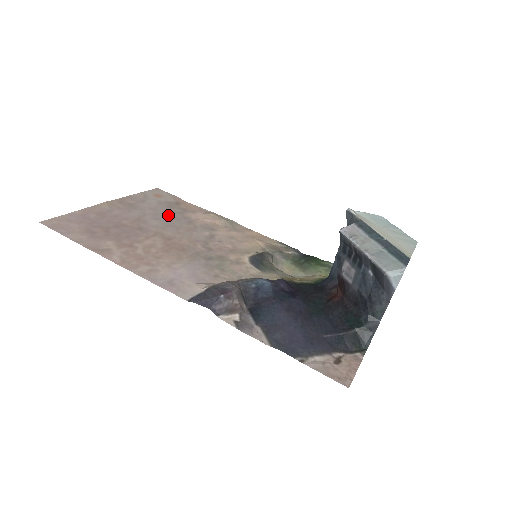
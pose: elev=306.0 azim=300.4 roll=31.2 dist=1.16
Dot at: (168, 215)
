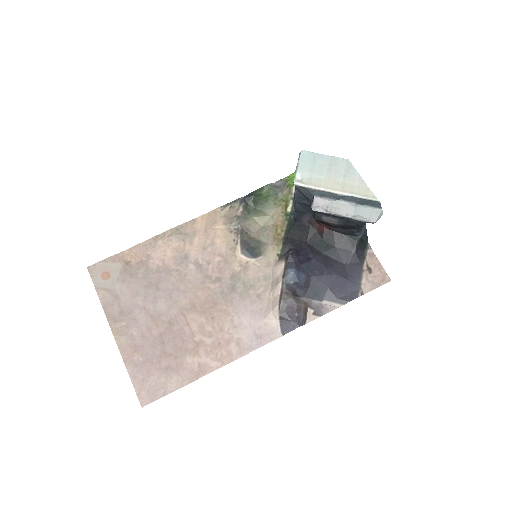
Dot at: (150, 286)
